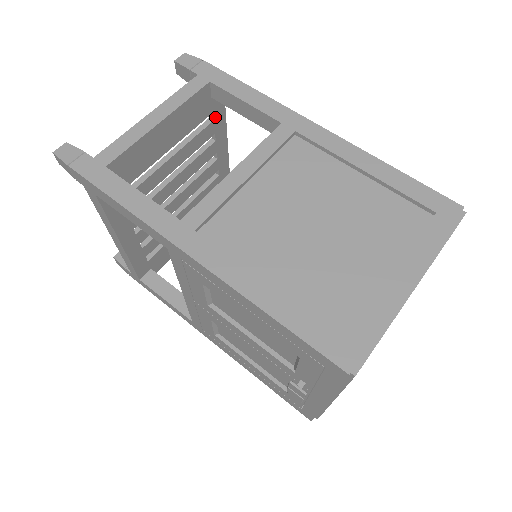
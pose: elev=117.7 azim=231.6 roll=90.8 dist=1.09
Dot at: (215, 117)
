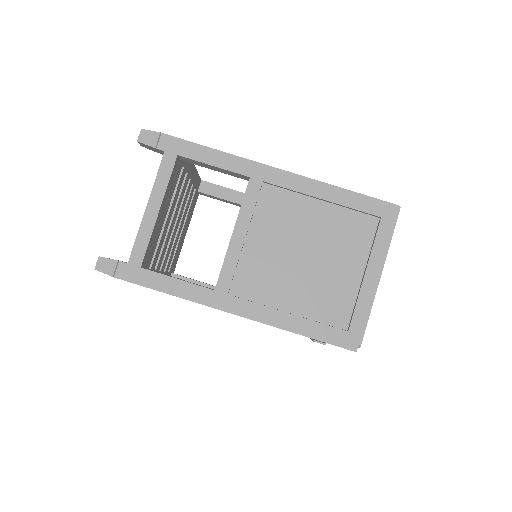
Dot at: (184, 164)
